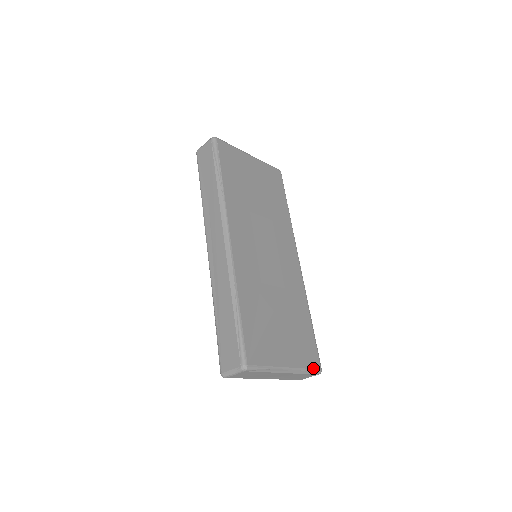
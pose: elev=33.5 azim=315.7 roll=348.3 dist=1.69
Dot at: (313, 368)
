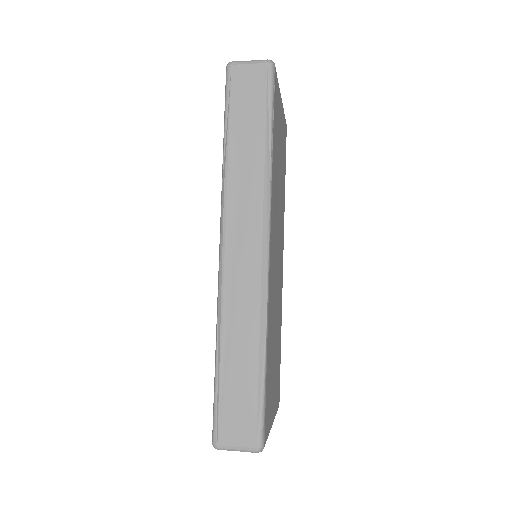
Dot at: occluded
